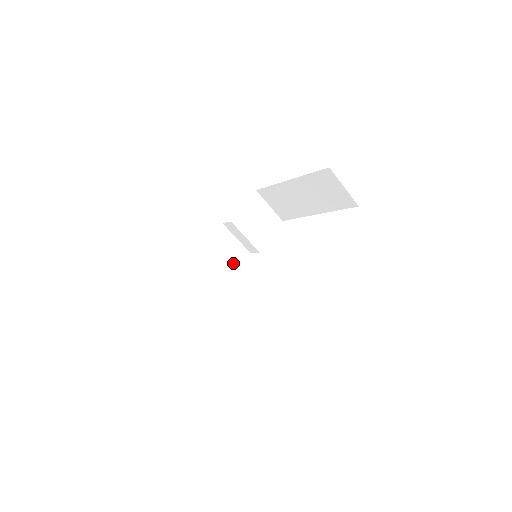
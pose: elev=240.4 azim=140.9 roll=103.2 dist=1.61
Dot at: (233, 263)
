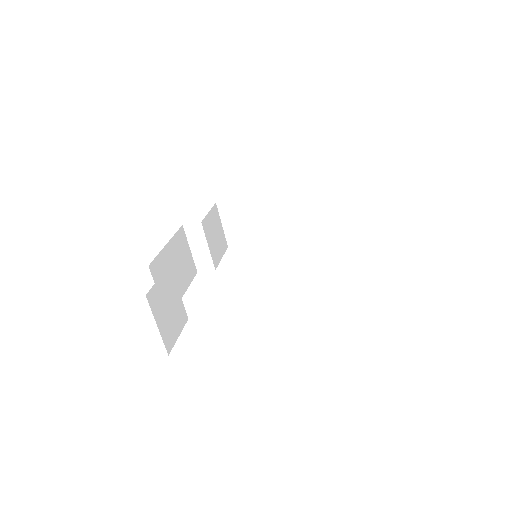
Dot at: (186, 276)
